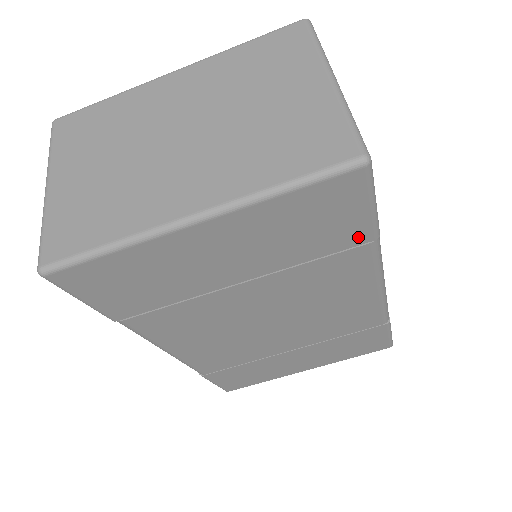
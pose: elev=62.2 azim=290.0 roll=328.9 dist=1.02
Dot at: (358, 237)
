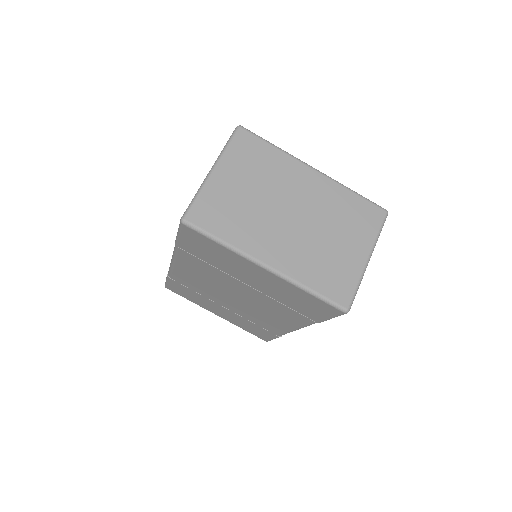
Dot at: (313, 317)
